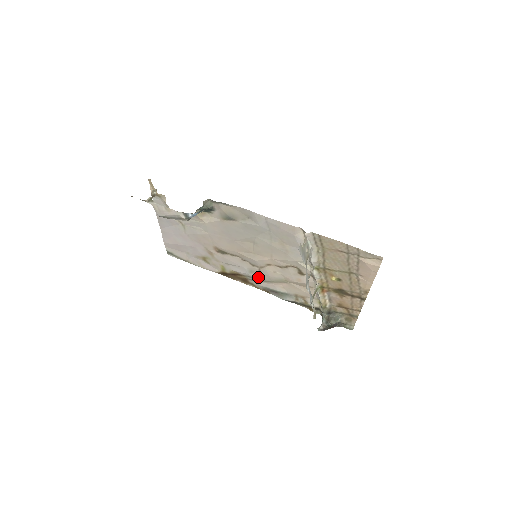
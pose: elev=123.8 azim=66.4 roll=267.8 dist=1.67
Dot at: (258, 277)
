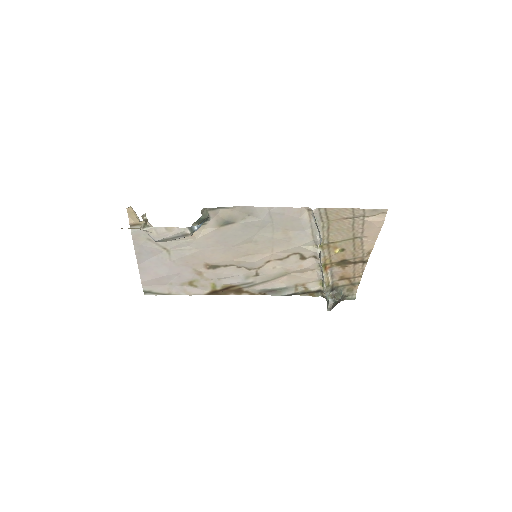
Dot at: (255, 281)
